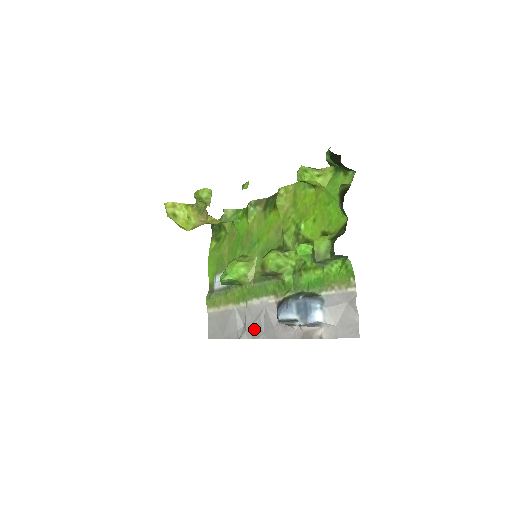
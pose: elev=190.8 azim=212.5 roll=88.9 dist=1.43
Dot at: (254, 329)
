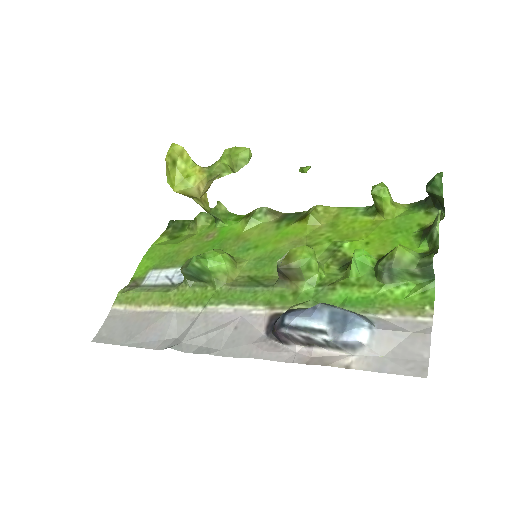
Dot at: (202, 342)
